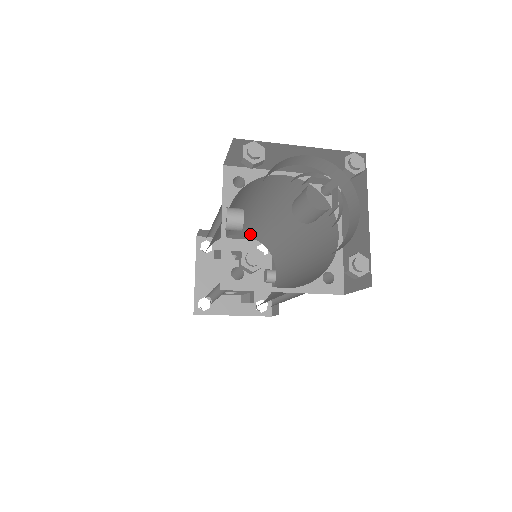
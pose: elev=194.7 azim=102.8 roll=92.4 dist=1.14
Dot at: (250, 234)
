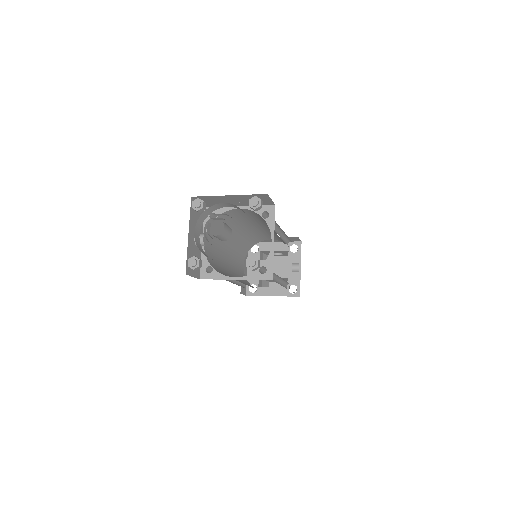
Dot at: (275, 239)
